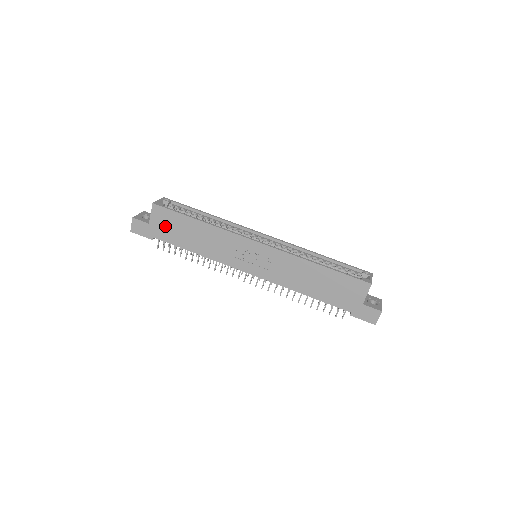
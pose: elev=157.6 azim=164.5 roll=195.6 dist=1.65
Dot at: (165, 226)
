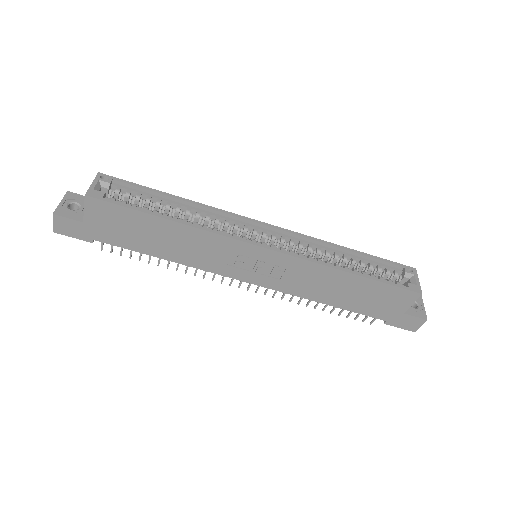
Dot at: (111, 226)
